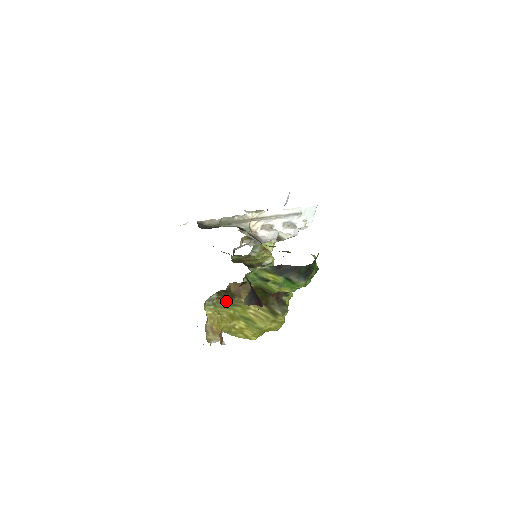
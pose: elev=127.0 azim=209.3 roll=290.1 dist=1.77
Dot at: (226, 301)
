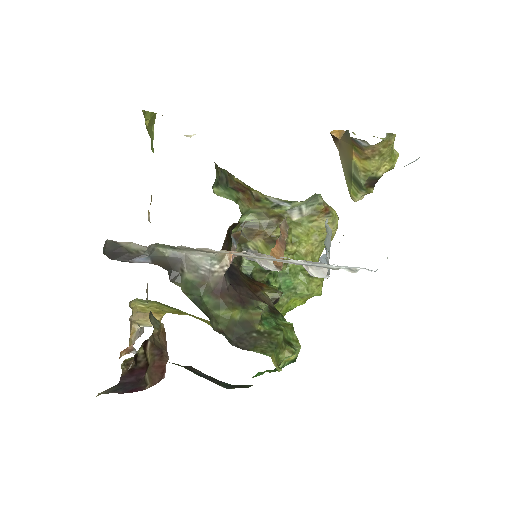
Dot at: (166, 305)
